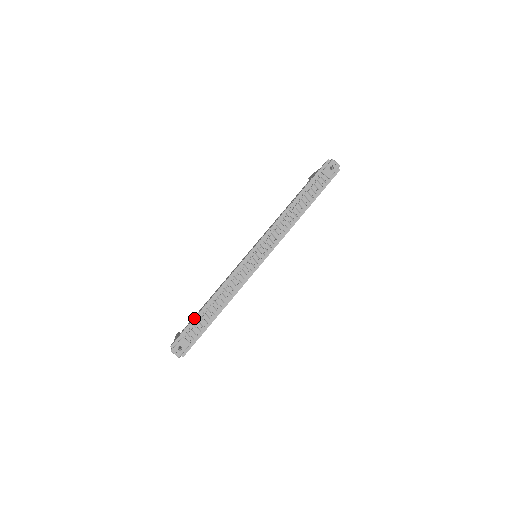
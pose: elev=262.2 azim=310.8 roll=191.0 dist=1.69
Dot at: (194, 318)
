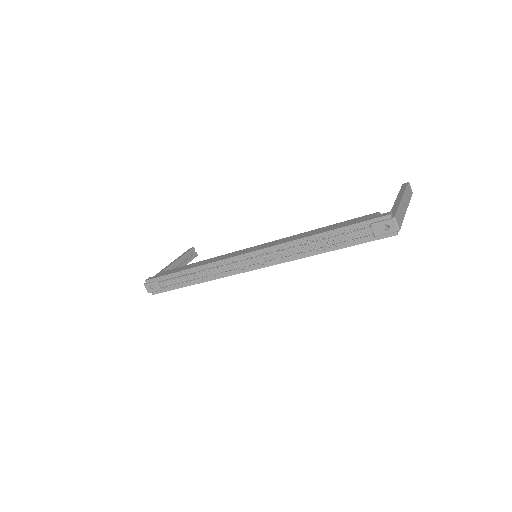
Dot at: (171, 273)
